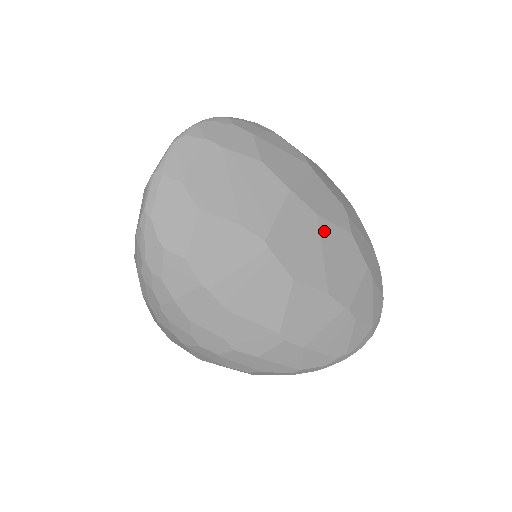
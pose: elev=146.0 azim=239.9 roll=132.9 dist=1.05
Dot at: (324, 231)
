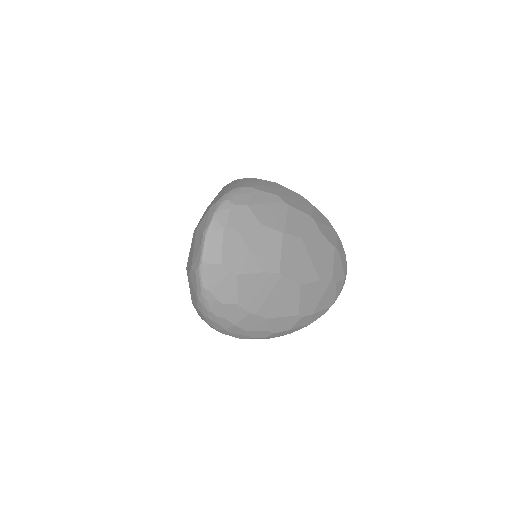
Dot at: (307, 245)
